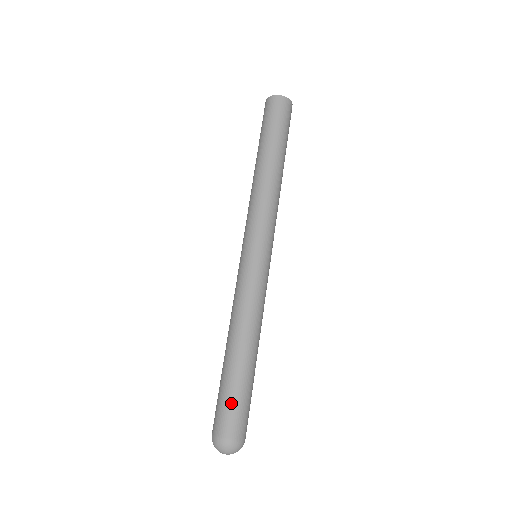
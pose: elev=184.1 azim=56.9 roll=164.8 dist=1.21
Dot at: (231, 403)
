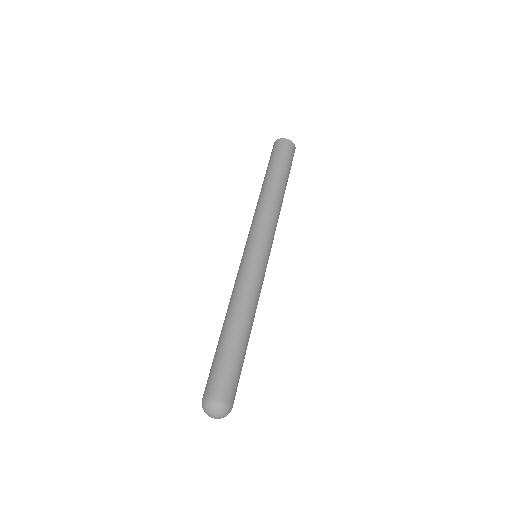
Dot at: (216, 368)
